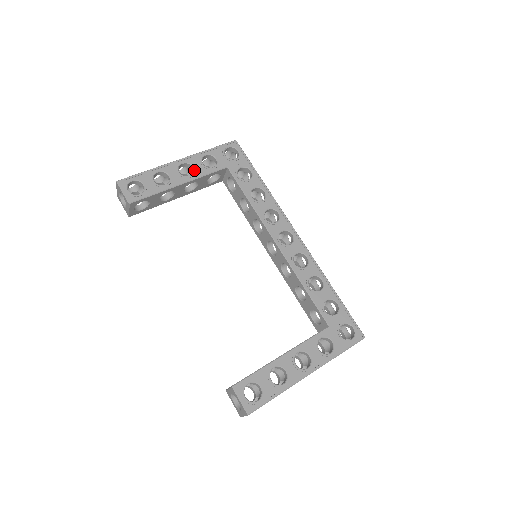
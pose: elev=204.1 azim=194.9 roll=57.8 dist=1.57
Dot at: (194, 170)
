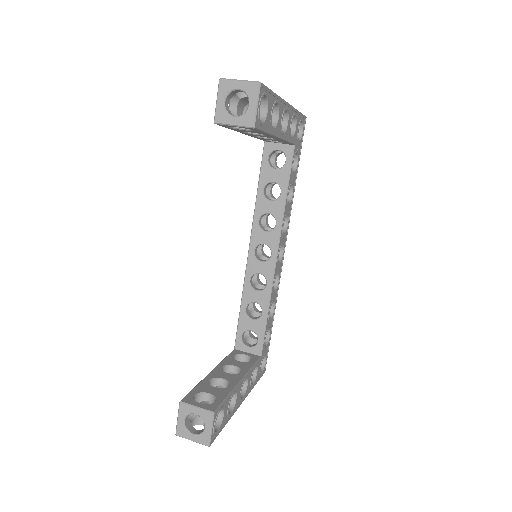
Dot at: (287, 128)
